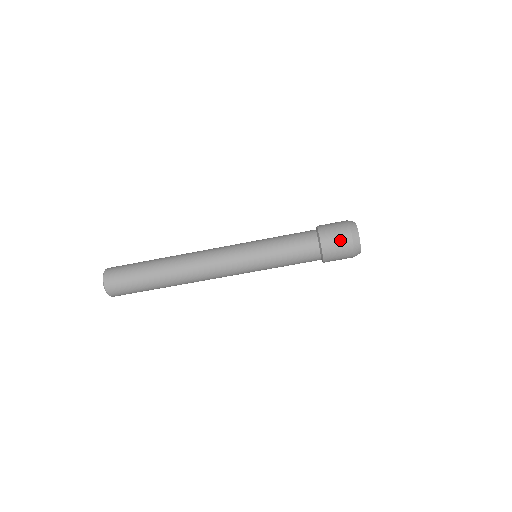
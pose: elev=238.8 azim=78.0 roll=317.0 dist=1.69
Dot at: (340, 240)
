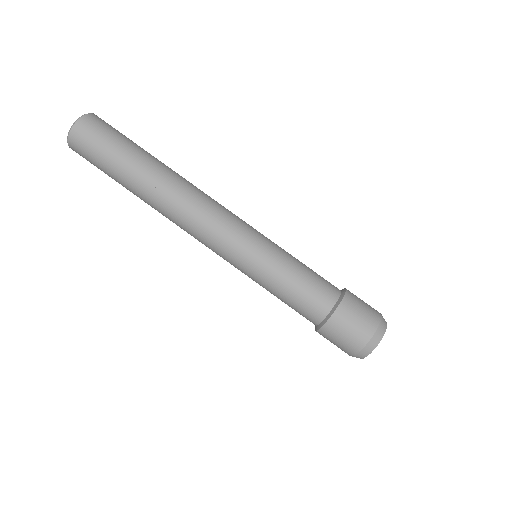
Dot at: (352, 334)
